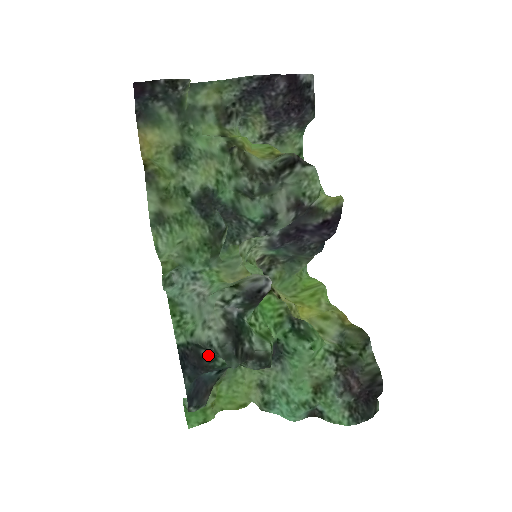
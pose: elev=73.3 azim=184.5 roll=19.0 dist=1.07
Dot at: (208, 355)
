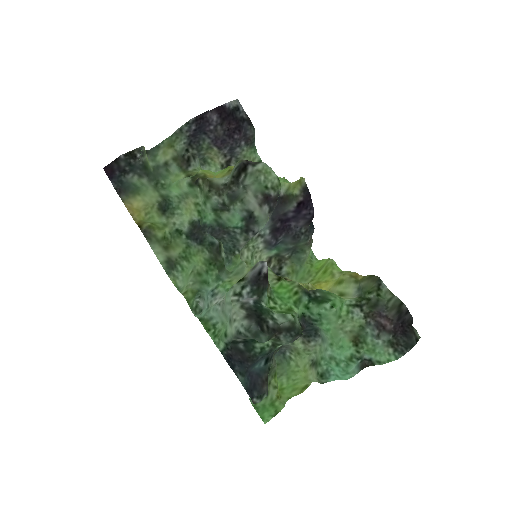
Dot at: (246, 346)
